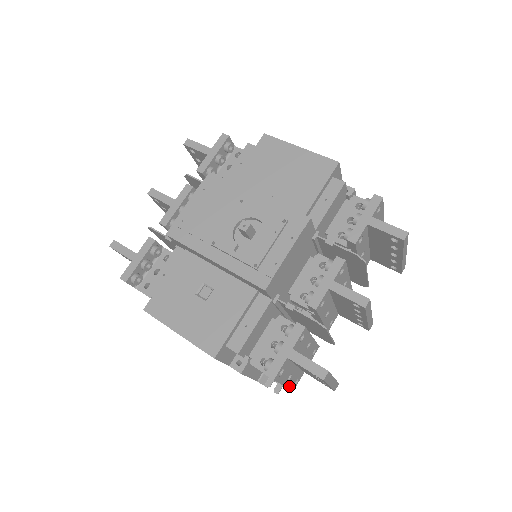
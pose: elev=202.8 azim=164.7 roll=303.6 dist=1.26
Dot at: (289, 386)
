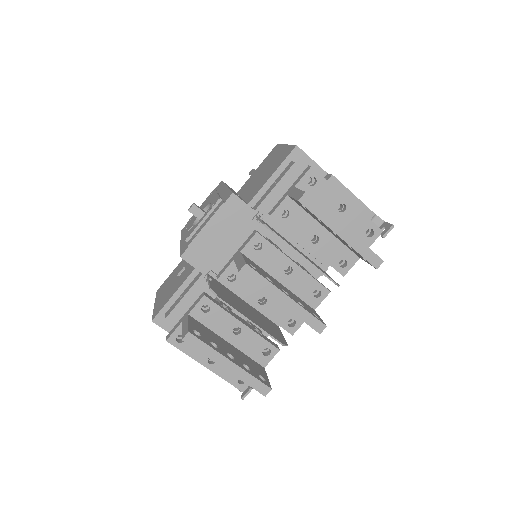
Dot at: (223, 376)
